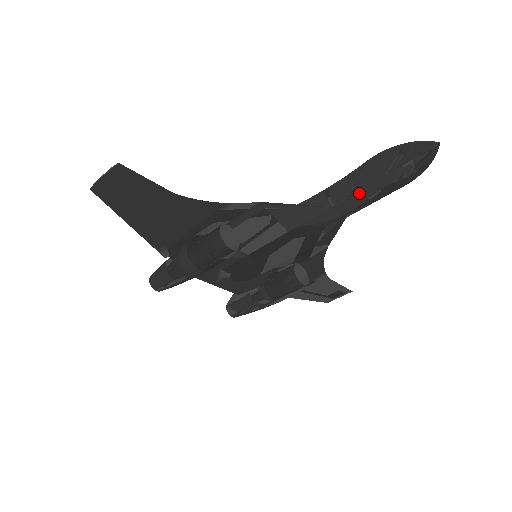
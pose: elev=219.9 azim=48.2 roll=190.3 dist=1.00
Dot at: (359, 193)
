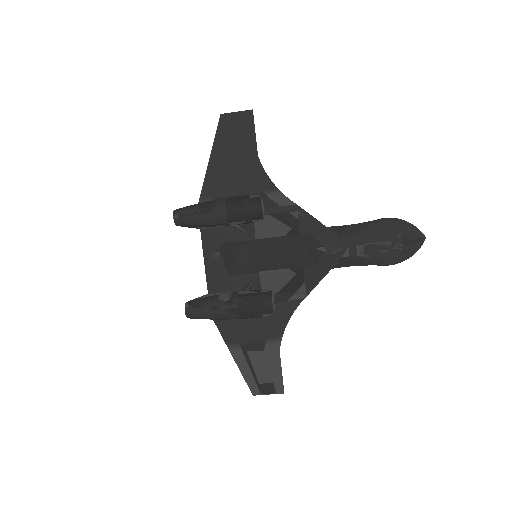
Dot at: (363, 236)
